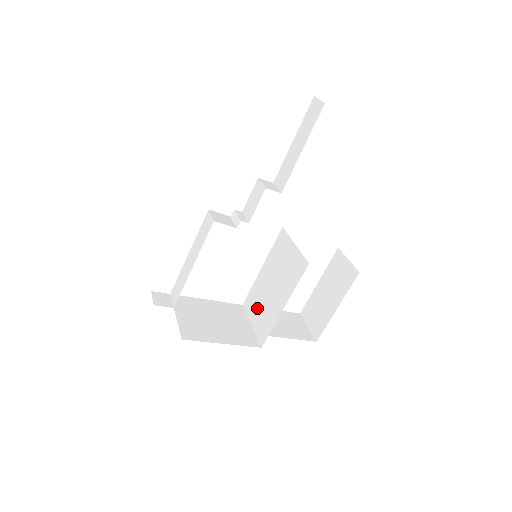
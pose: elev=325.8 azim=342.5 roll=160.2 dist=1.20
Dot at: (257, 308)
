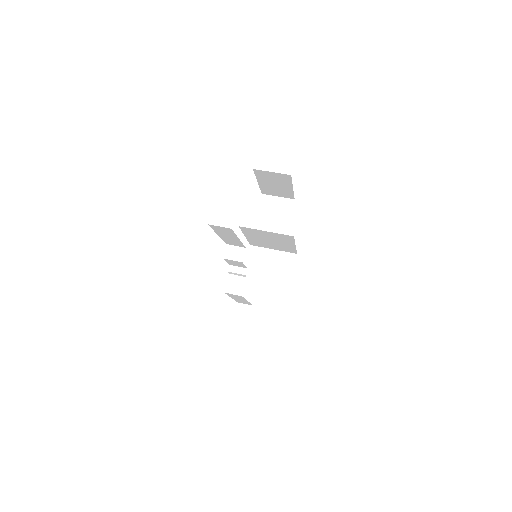
Dot at: (269, 246)
